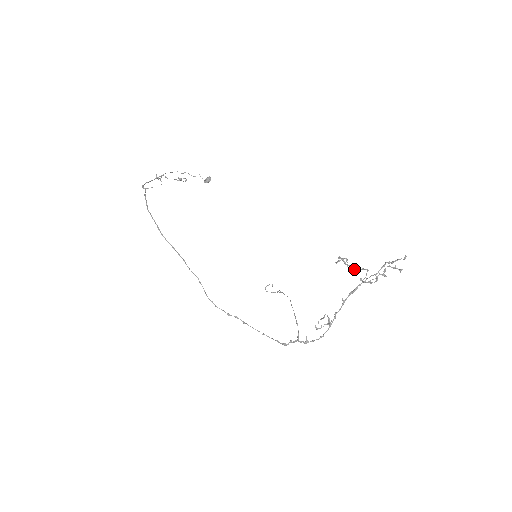
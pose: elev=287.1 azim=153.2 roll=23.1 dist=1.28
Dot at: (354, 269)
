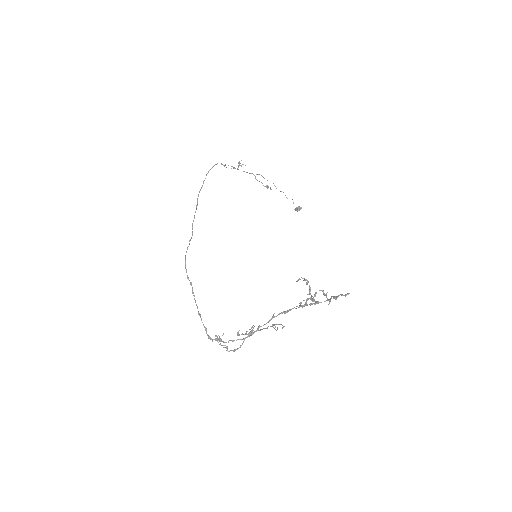
Dot at: occluded
